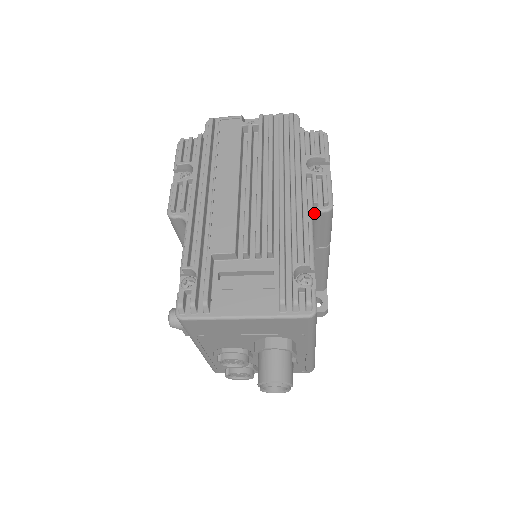
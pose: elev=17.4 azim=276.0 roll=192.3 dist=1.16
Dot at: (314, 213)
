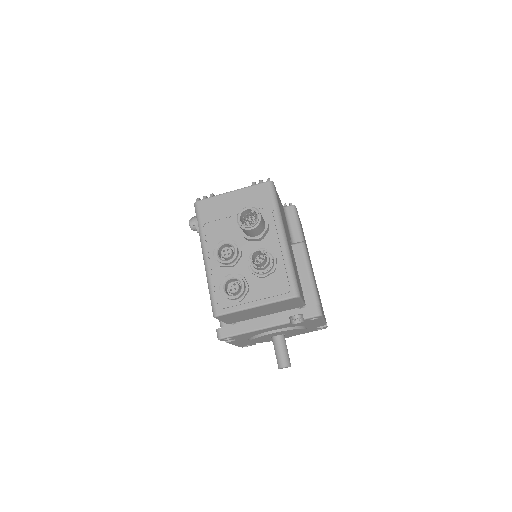
Dot at: (284, 206)
